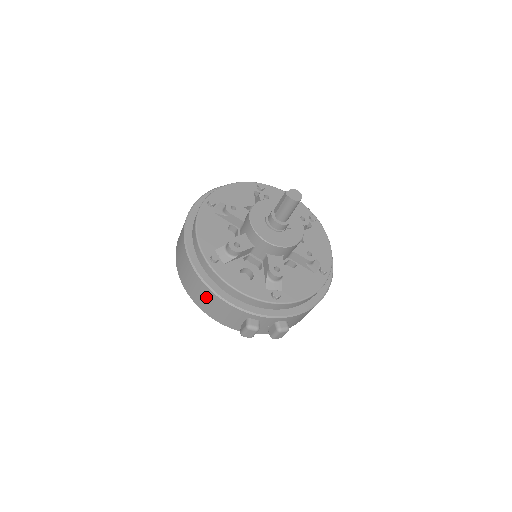
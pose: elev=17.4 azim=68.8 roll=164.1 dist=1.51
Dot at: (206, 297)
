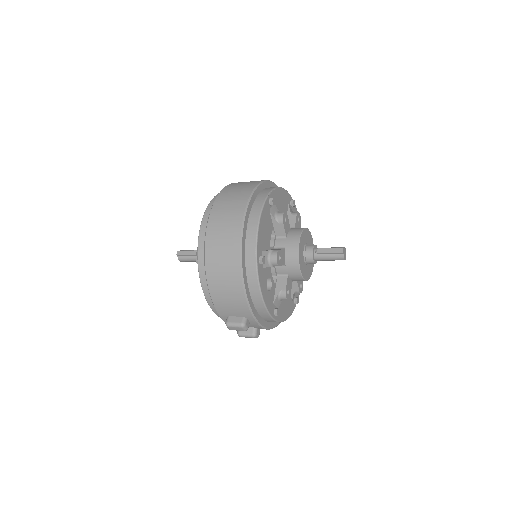
Dot at: (229, 283)
